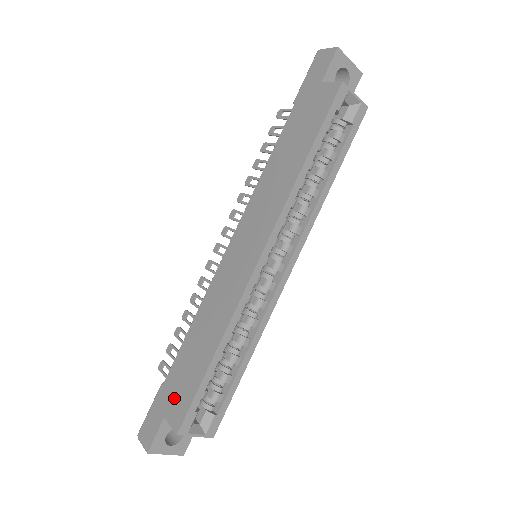
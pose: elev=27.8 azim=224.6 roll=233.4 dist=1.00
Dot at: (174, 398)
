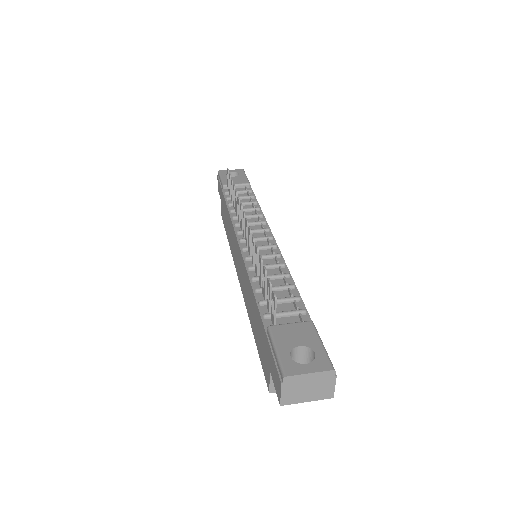
Dot at: (222, 206)
